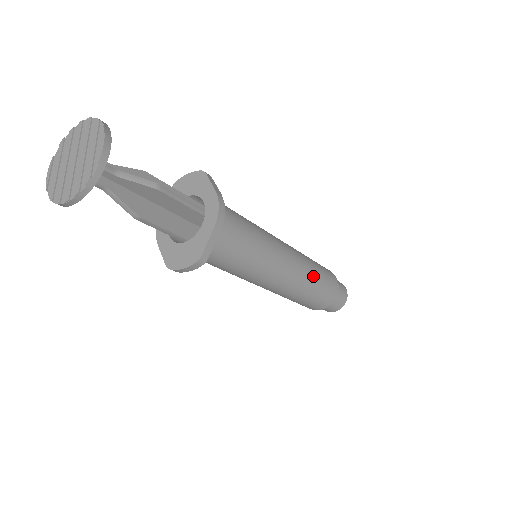
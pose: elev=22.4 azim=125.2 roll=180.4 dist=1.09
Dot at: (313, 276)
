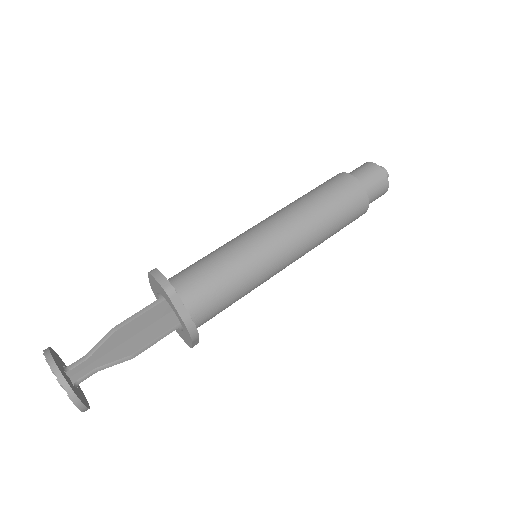
Dot at: (326, 236)
